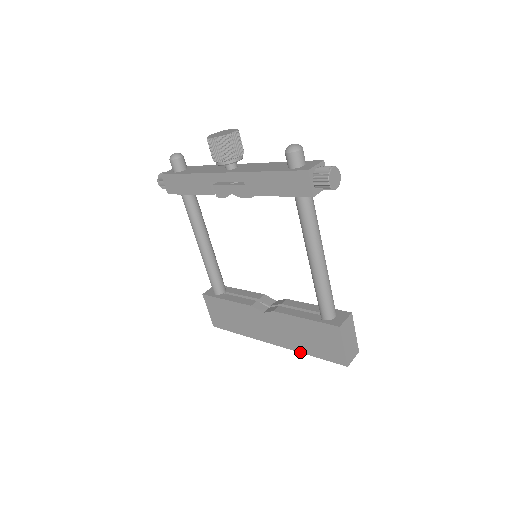
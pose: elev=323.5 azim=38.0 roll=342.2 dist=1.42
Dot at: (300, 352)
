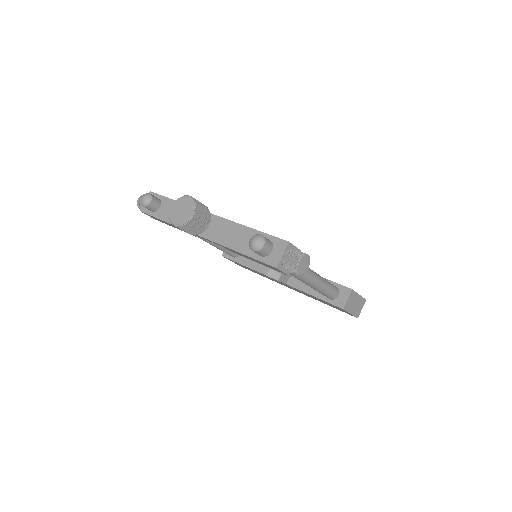
Dot at: occluded
